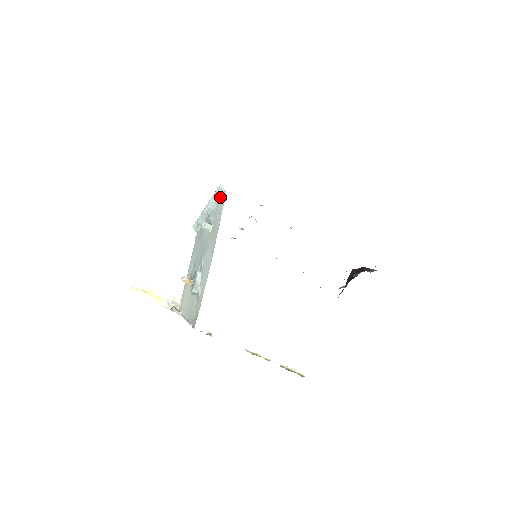
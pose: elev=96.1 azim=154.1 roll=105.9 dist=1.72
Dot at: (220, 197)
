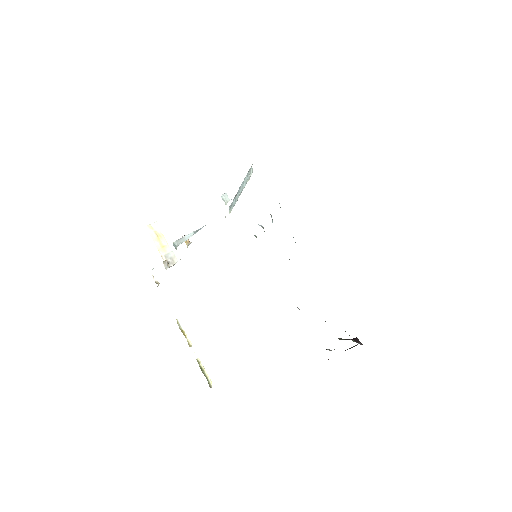
Dot at: (249, 177)
